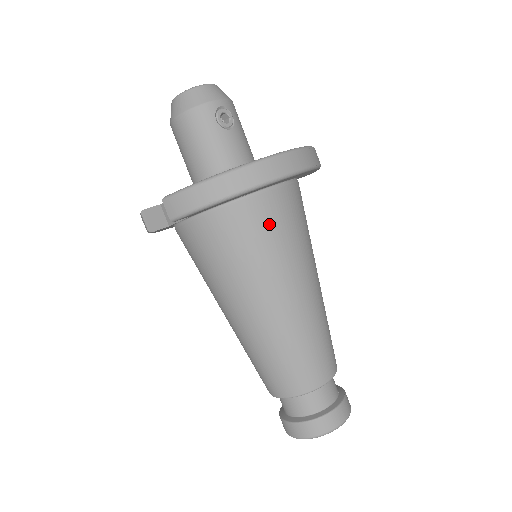
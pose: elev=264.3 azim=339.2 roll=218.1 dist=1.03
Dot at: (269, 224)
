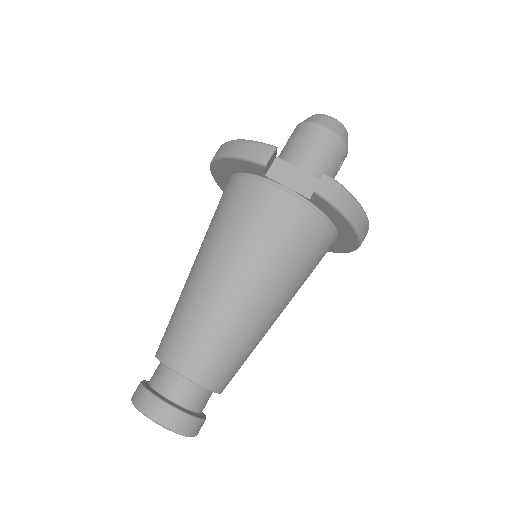
Dot at: (320, 257)
